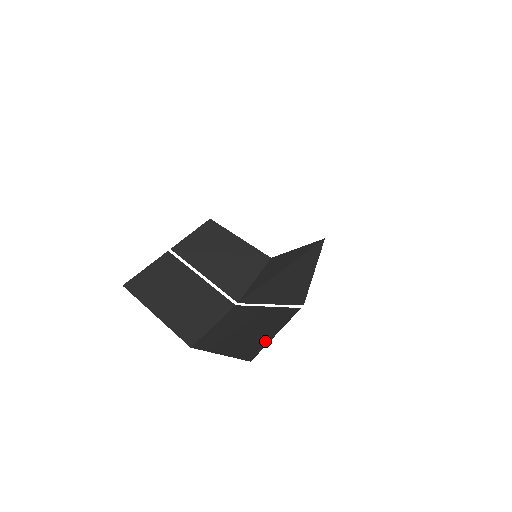
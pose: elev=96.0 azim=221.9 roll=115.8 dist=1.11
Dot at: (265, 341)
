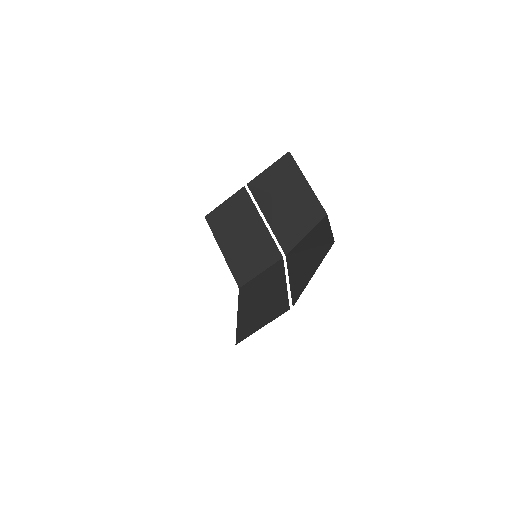
Dot at: (253, 329)
